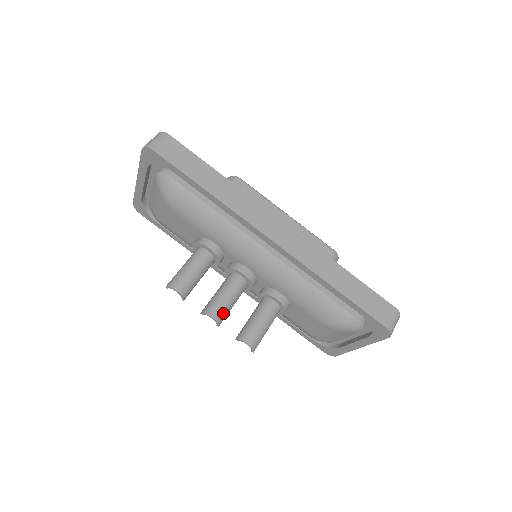
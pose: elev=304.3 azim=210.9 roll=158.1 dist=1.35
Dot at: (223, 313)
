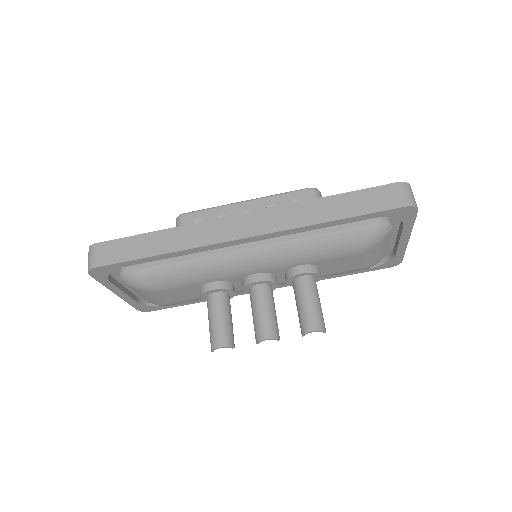
Dot at: (272, 327)
